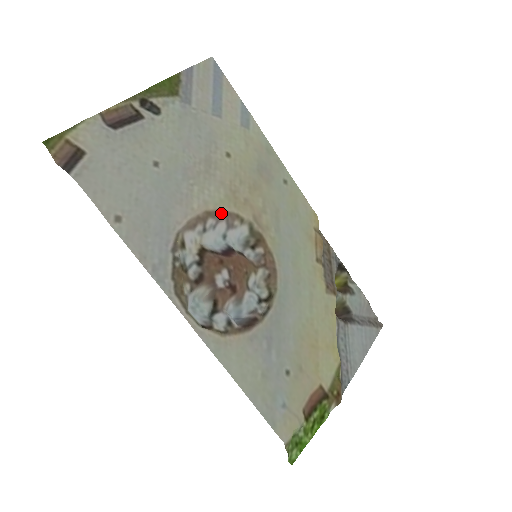
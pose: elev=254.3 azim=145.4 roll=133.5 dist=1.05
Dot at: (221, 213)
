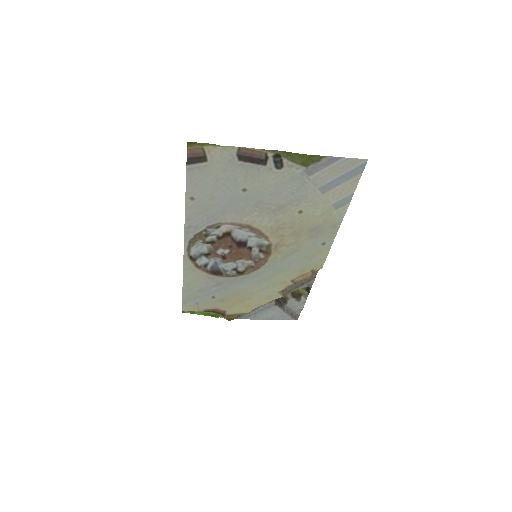
Dot at: (258, 231)
